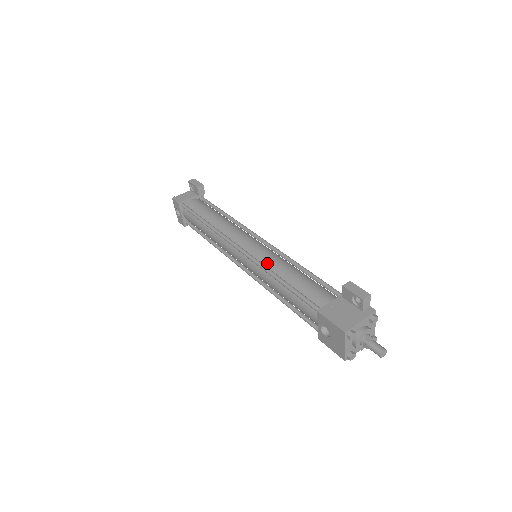
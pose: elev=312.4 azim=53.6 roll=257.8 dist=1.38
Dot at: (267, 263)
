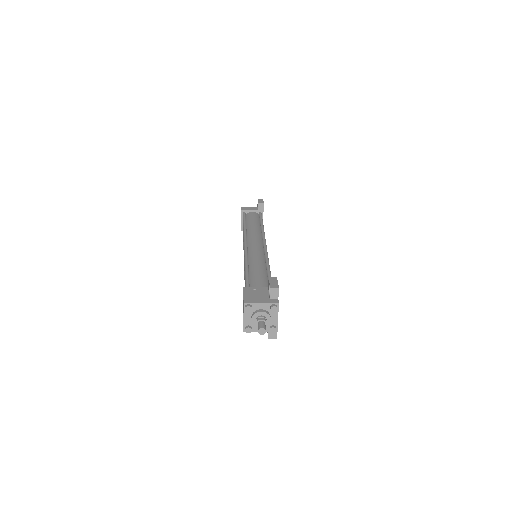
Dot at: (251, 257)
